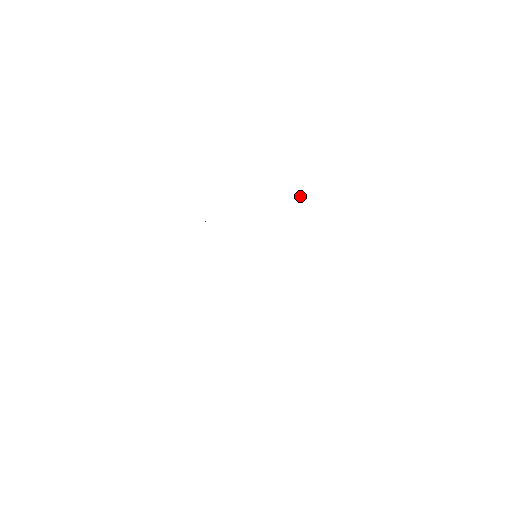
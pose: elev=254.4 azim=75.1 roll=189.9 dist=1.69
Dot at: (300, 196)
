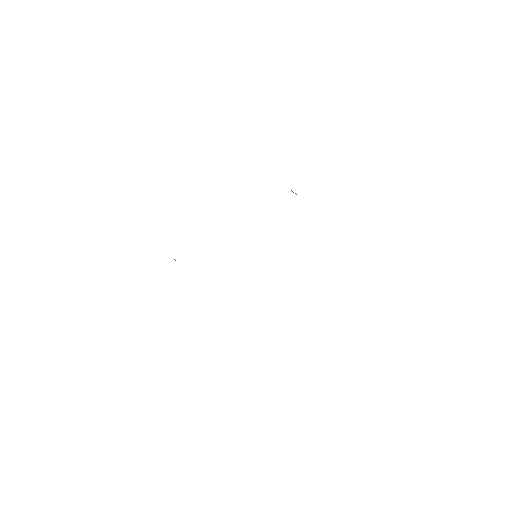
Dot at: (295, 193)
